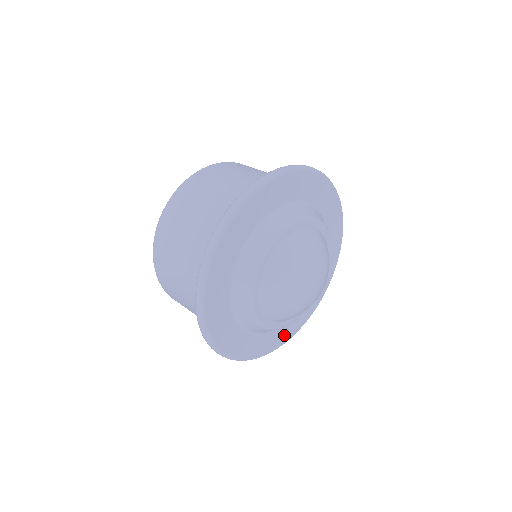
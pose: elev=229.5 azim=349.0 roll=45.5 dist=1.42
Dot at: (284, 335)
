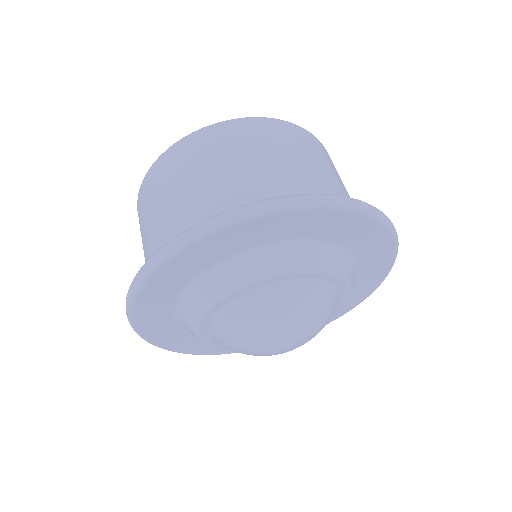
Dot at: (201, 348)
